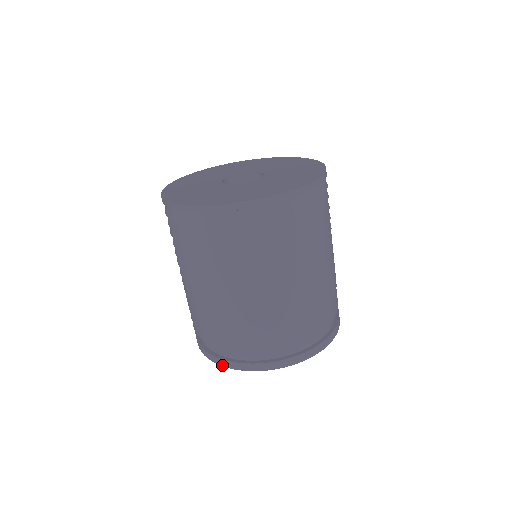
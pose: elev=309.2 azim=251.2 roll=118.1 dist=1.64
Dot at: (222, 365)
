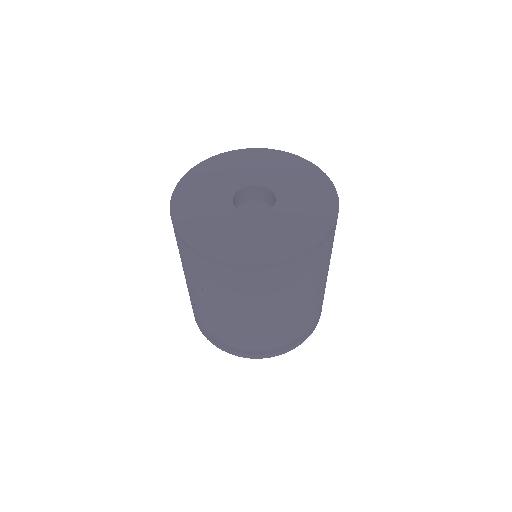
Dot at: occluded
